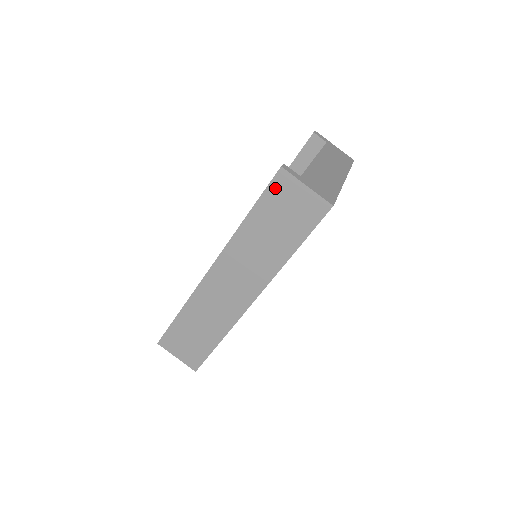
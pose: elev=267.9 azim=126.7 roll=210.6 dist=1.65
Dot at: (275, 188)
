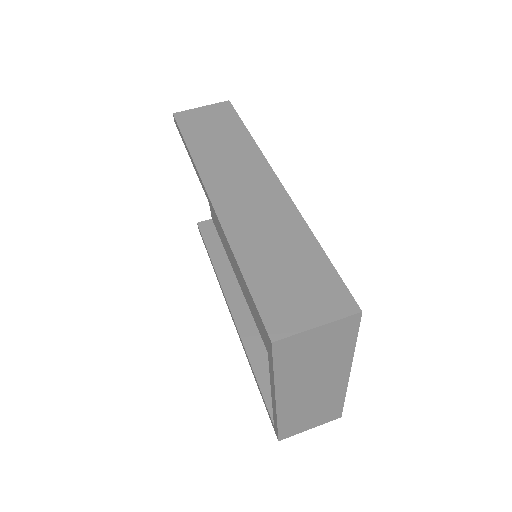
Dot at: (184, 122)
